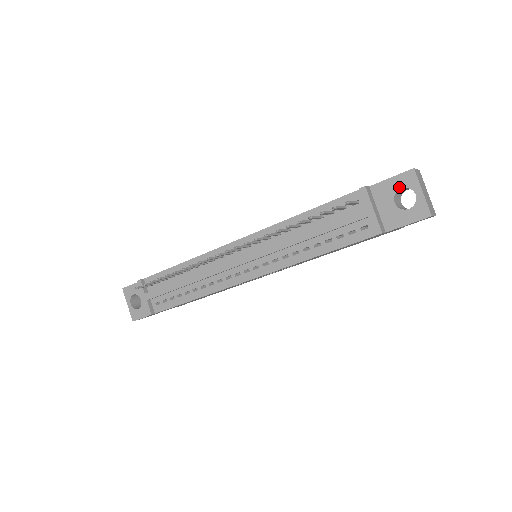
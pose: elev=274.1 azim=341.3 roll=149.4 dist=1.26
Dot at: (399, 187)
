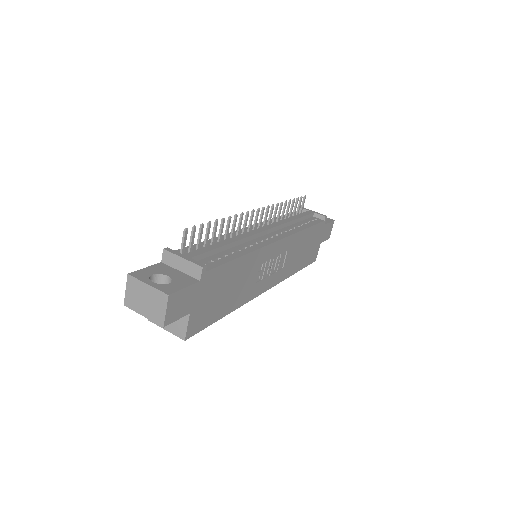
Dot at: occluded
